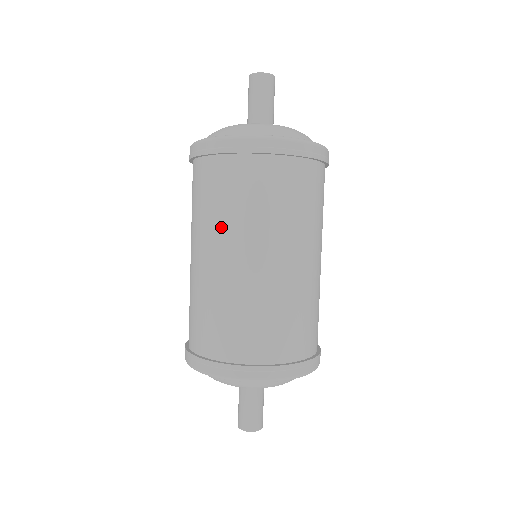
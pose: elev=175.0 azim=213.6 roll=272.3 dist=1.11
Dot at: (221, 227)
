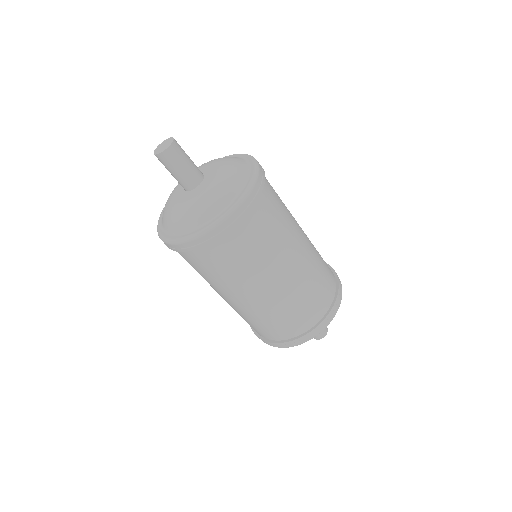
Dot at: (230, 284)
